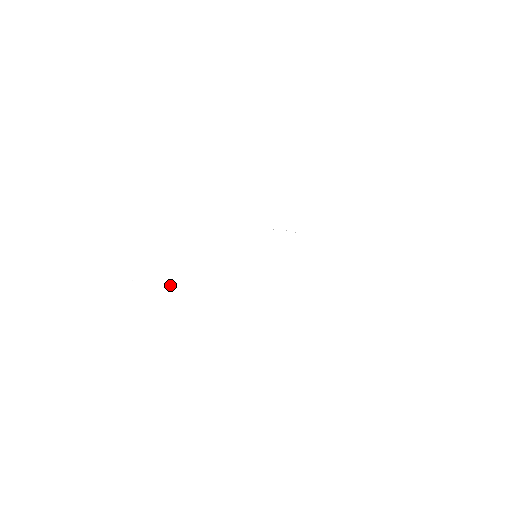
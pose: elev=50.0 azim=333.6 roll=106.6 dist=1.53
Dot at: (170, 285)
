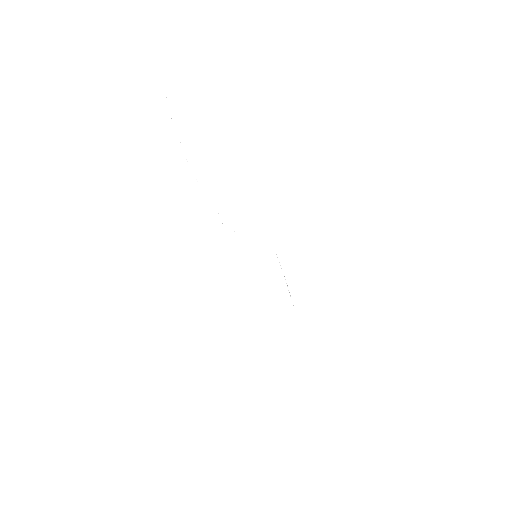
Dot at: occluded
